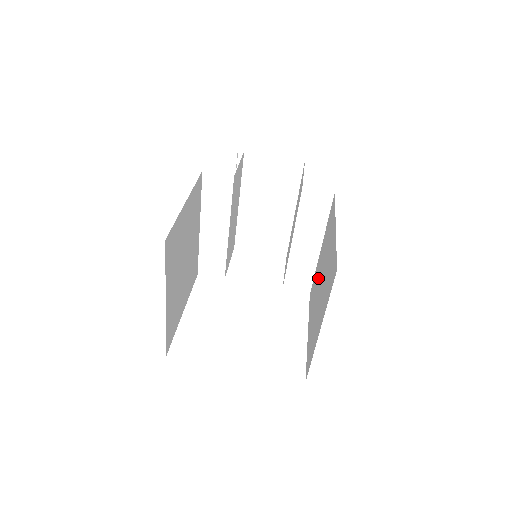
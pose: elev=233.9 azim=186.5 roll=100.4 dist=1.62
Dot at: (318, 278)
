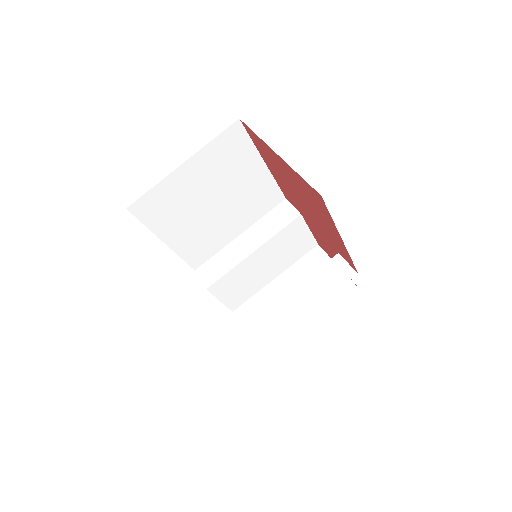
Dot at: occluded
